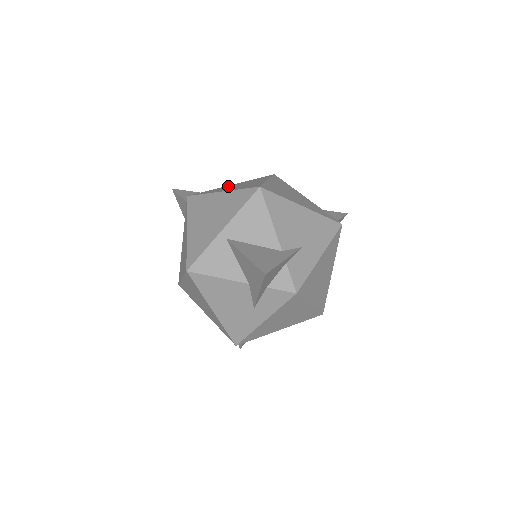
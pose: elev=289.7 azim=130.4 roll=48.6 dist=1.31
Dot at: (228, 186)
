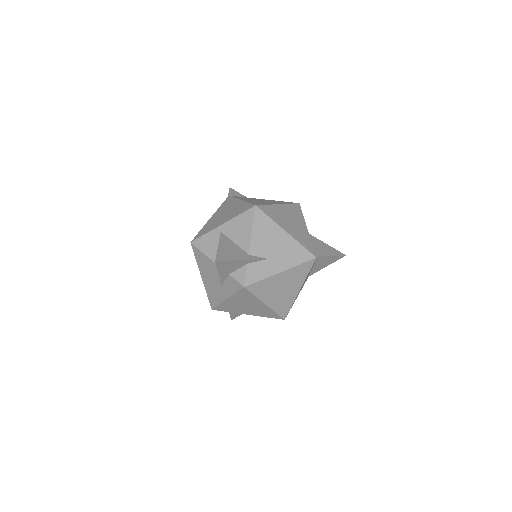
Dot at: (258, 199)
